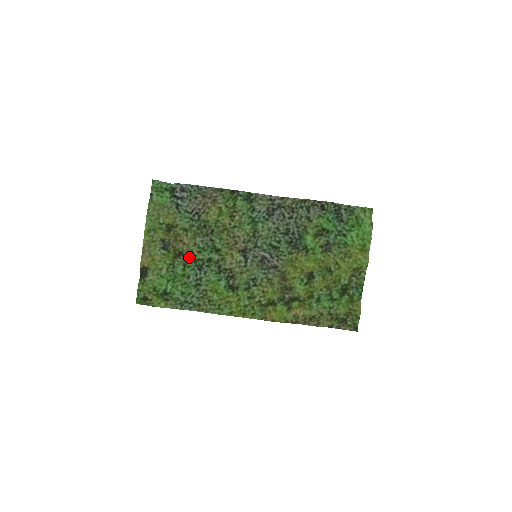
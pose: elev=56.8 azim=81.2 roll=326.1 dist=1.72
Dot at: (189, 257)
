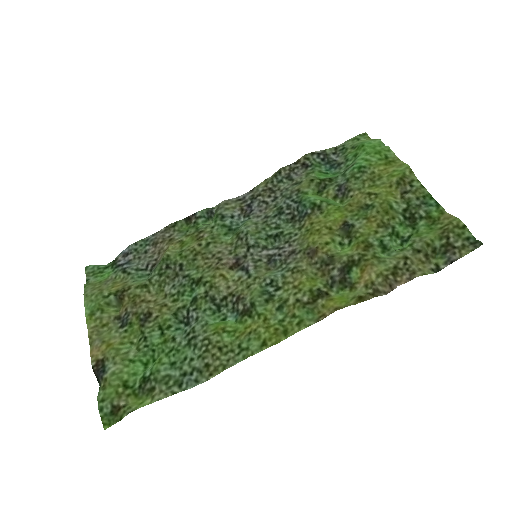
Dot at: (162, 313)
